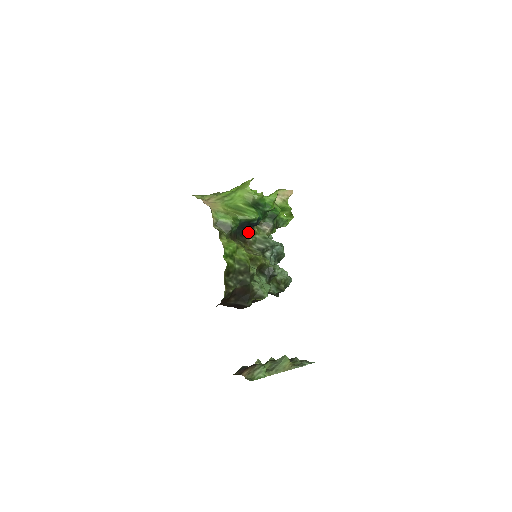
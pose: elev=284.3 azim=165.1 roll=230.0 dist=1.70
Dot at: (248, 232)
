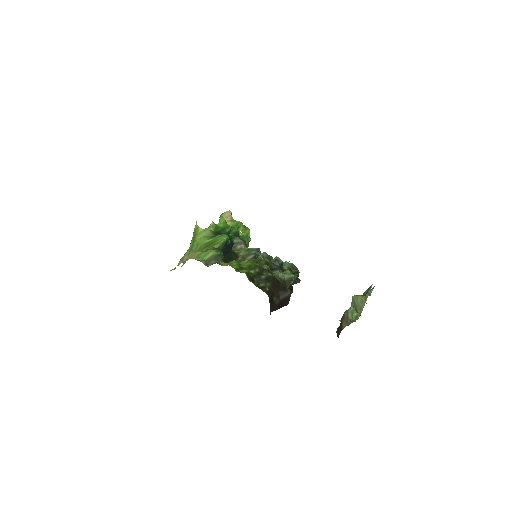
Dot at: (232, 255)
